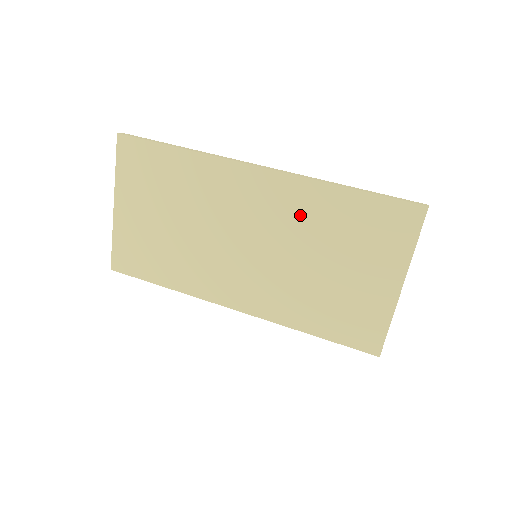
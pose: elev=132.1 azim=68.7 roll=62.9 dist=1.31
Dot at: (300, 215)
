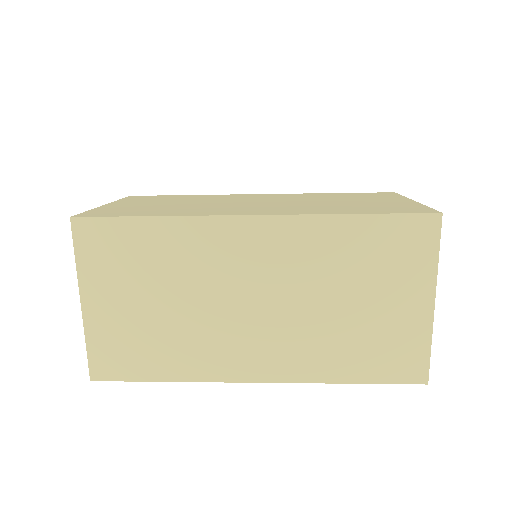
Dot at: (303, 197)
